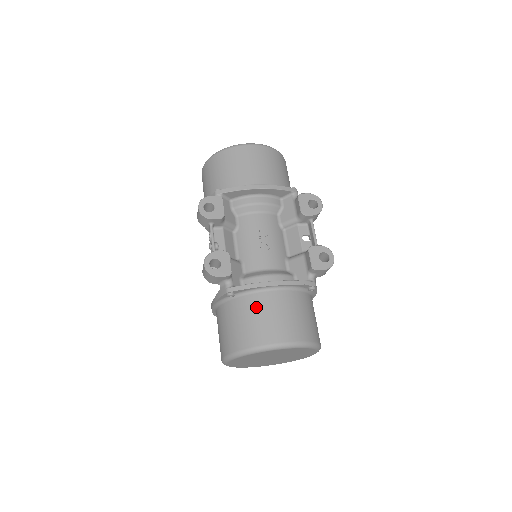
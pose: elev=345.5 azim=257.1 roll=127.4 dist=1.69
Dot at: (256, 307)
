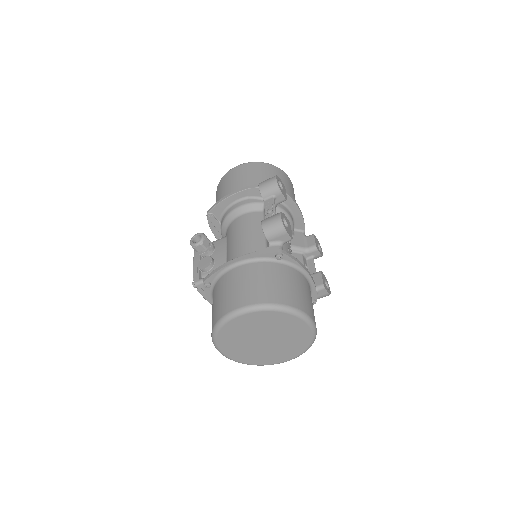
Dot at: (296, 279)
